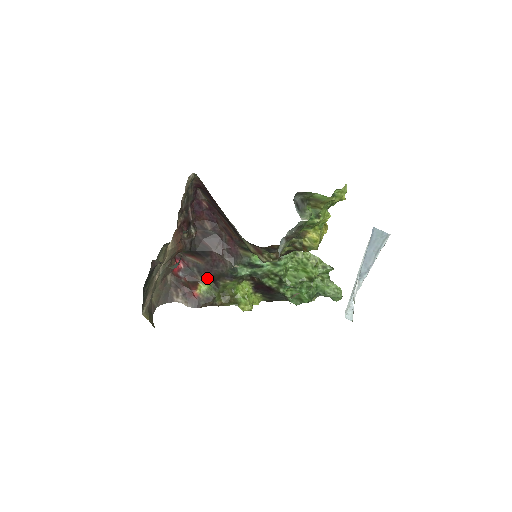
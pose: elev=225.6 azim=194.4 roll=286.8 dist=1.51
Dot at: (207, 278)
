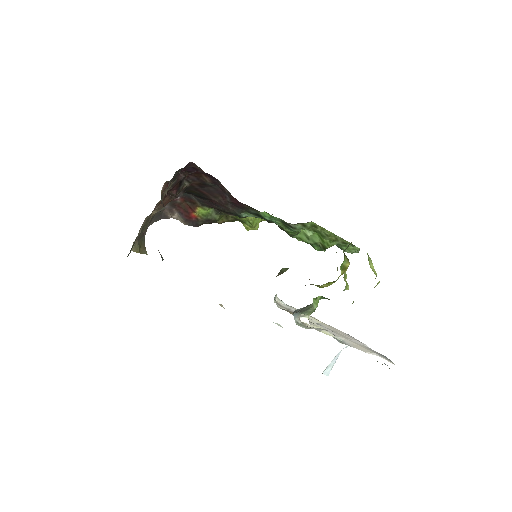
Dot at: (207, 205)
